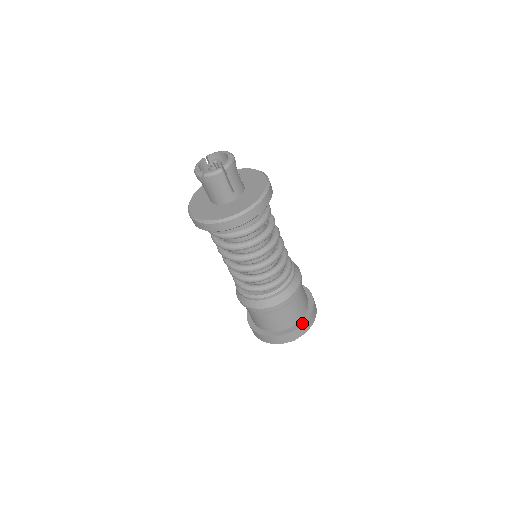
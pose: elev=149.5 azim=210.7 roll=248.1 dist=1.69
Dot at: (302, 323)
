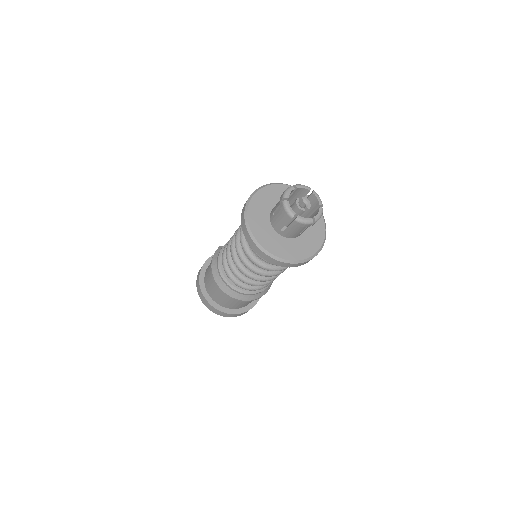
Dot at: (249, 308)
